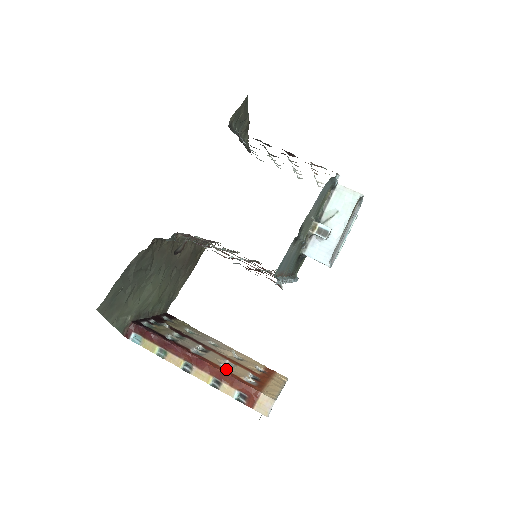
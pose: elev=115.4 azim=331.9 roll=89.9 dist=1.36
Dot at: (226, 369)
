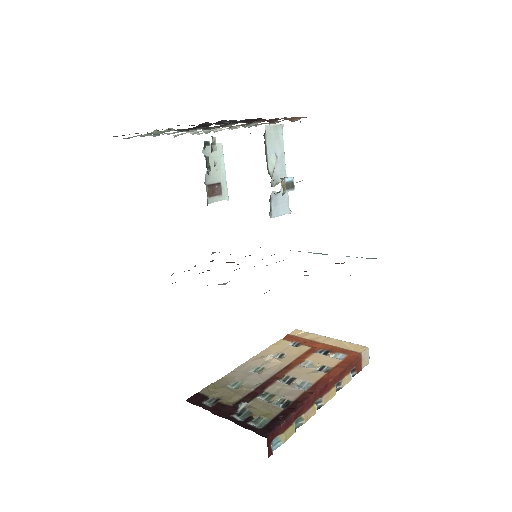
Dot at: (325, 370)
